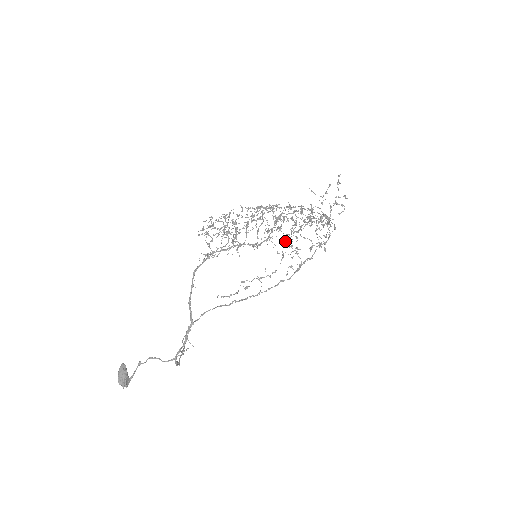
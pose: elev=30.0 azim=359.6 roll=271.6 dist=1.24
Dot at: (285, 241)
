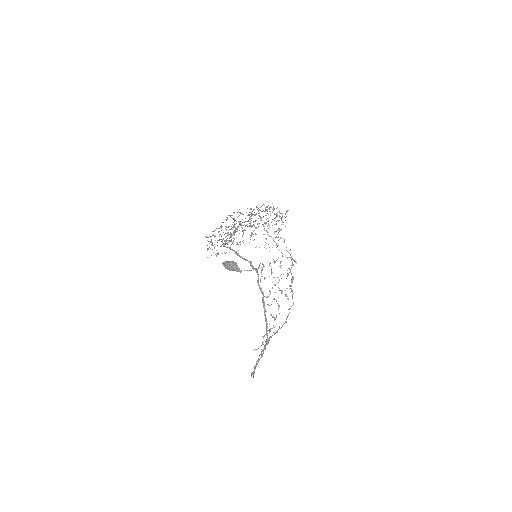
Dot at: (265, 211)
